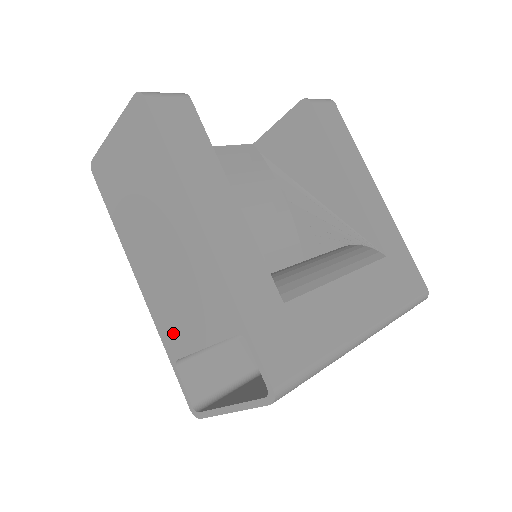
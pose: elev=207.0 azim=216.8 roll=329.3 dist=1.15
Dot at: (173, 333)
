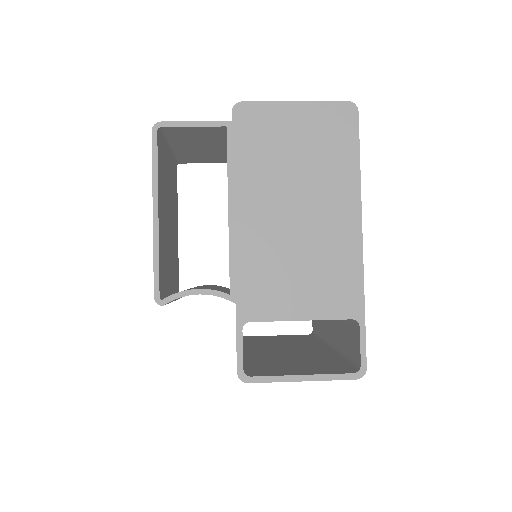
Dot at: (262, 297)
